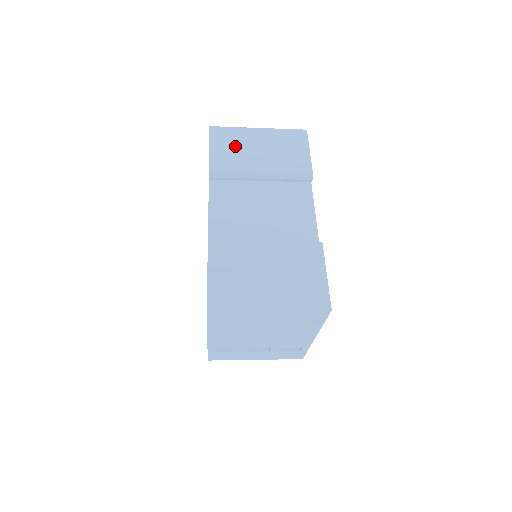
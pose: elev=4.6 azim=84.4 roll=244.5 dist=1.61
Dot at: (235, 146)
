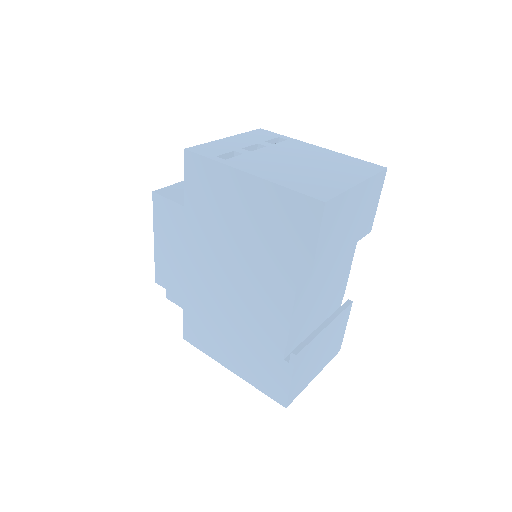
Dot at: (337, 226)
